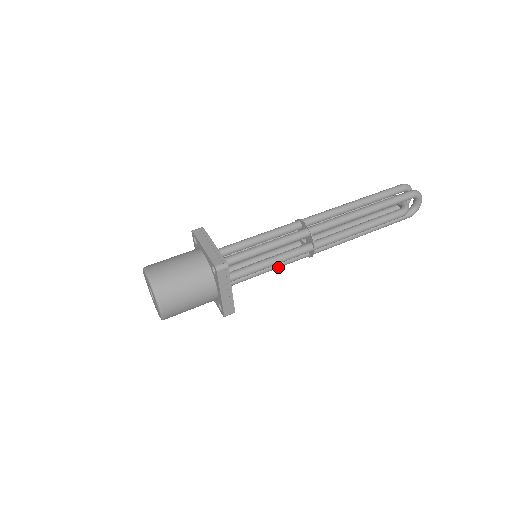
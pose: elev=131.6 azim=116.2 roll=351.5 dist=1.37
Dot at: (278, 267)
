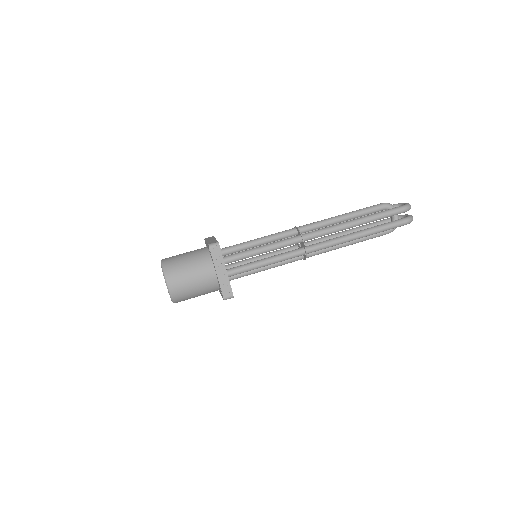
Dot at: occluded
